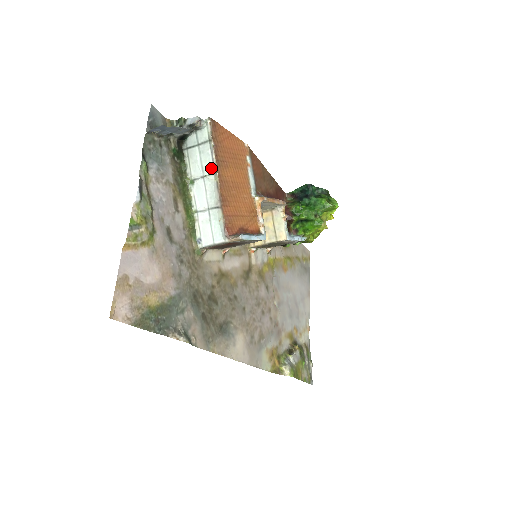
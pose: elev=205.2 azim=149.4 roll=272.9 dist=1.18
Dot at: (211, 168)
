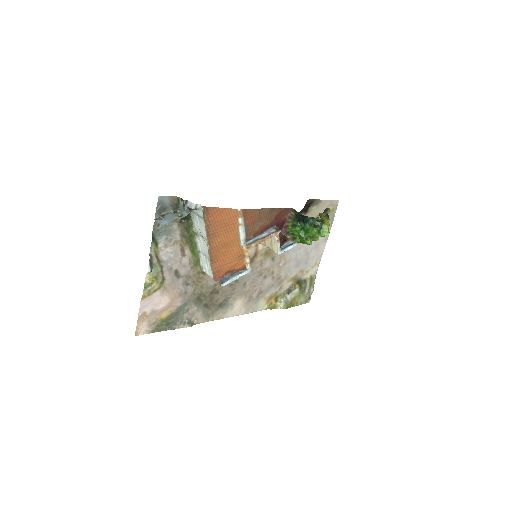
Dot at: (206, 236)
